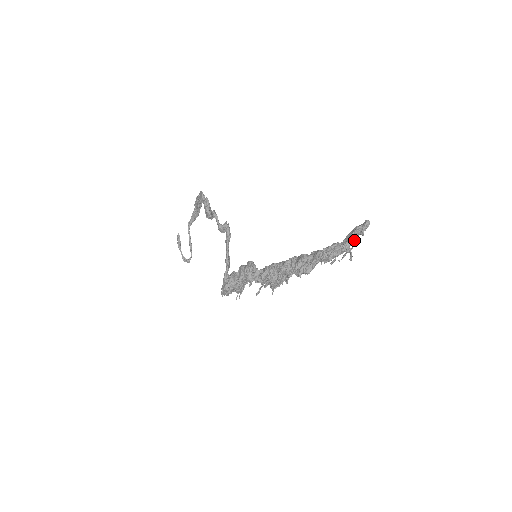
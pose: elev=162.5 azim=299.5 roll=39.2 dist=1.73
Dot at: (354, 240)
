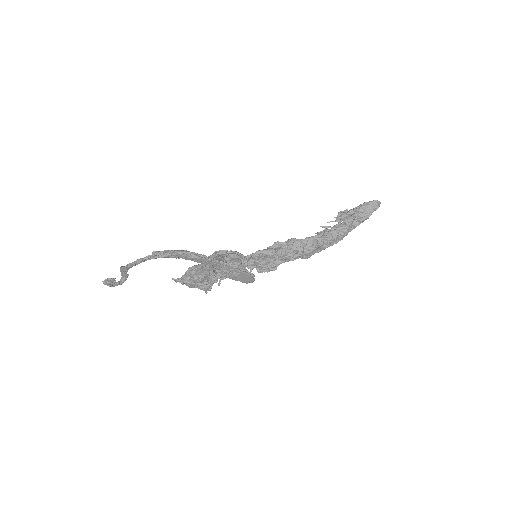
Dot at: occluded
